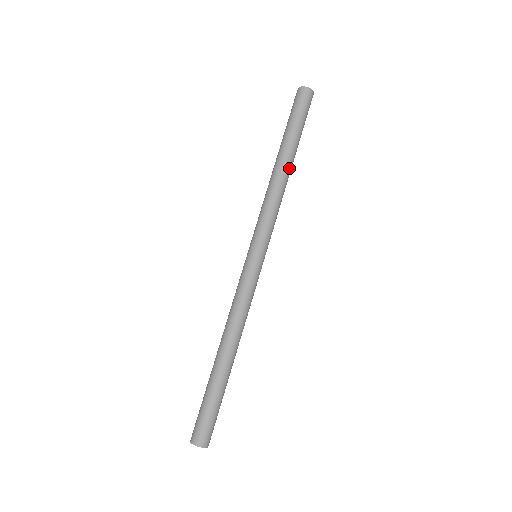
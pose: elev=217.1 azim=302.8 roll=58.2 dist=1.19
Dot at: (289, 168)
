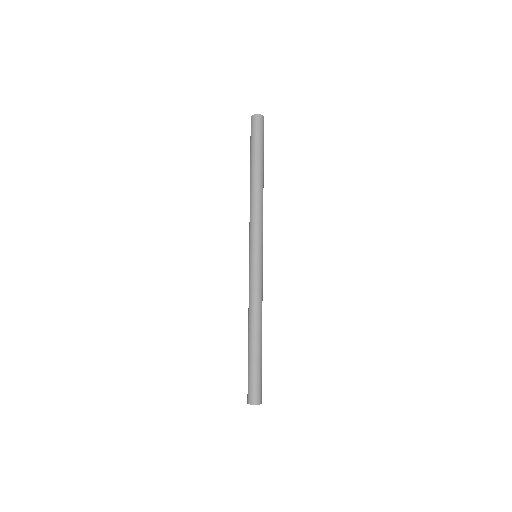
Dot at: (258, 181)
